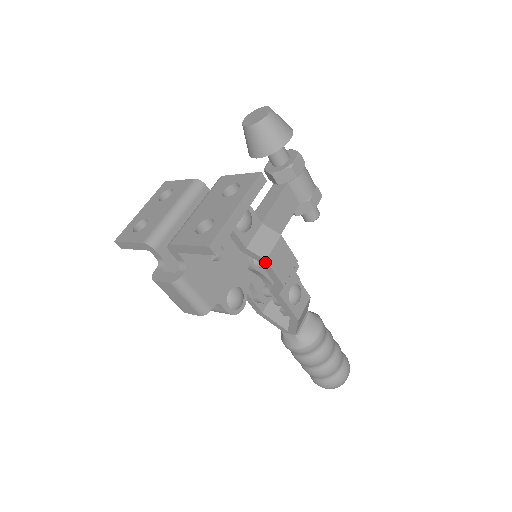
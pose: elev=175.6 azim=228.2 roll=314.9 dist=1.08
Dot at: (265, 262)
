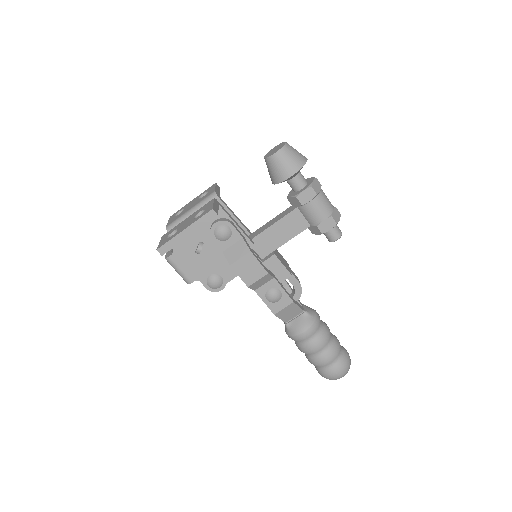
Dot at: (231, 266)
